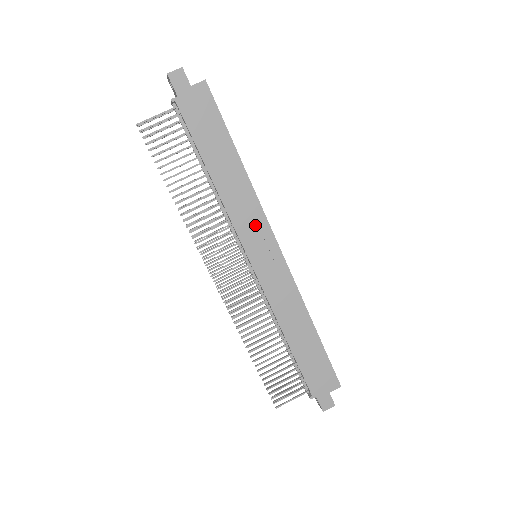
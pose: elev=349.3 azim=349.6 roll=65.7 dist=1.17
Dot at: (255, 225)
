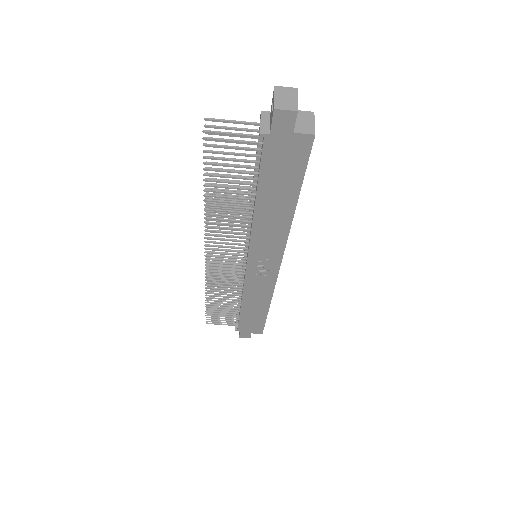
Dot at: (270, 249)
